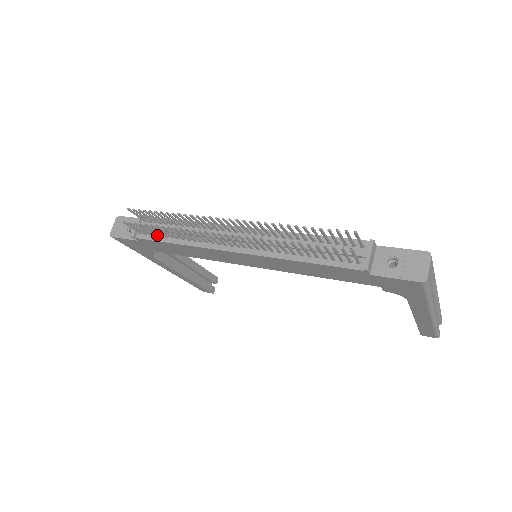
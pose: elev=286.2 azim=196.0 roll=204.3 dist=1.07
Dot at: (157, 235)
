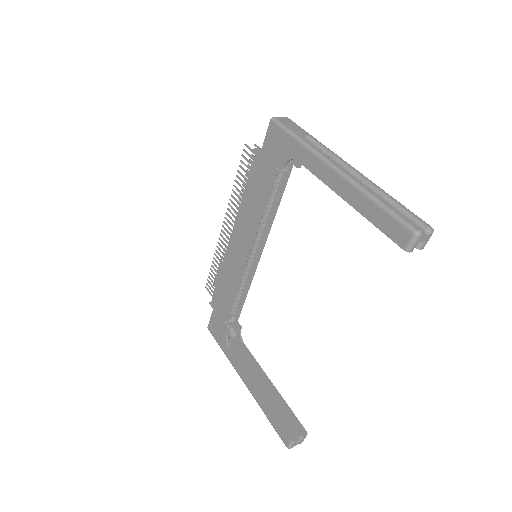
Dot at: occluded
